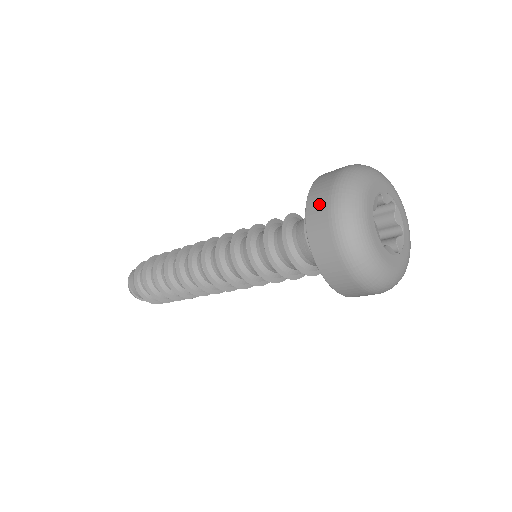
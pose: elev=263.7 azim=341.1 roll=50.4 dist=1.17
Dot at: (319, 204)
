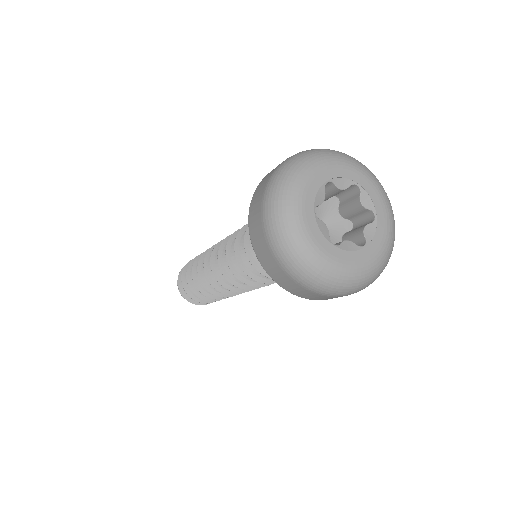
Dot at: occluded
